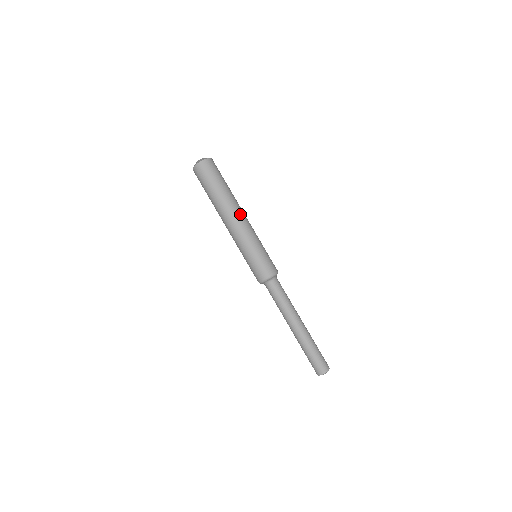
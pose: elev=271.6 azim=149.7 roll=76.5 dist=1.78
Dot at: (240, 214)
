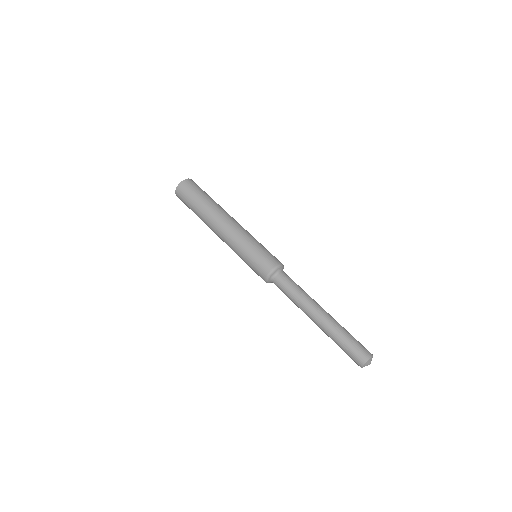
Dot at: (225, 220)
